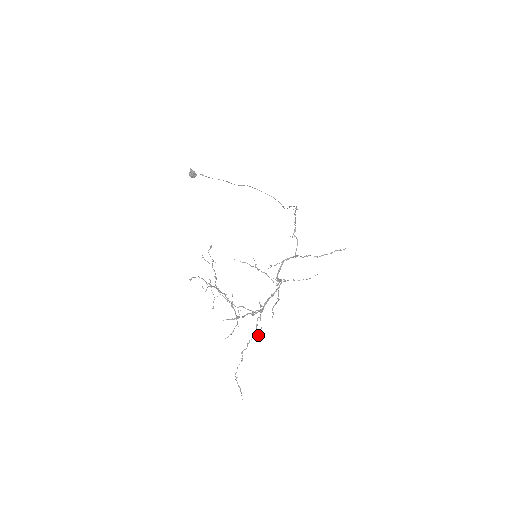
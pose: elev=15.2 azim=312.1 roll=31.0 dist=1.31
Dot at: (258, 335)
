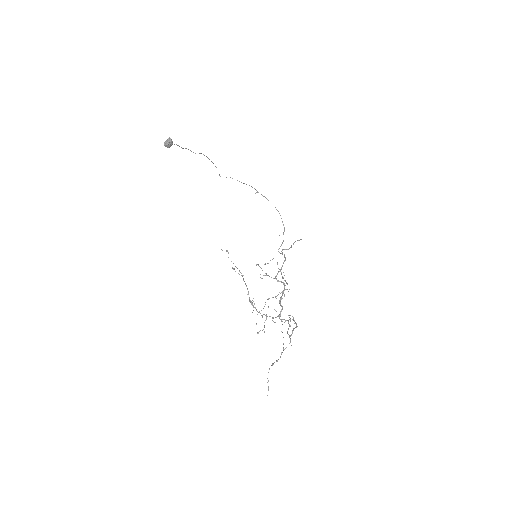
Dot at: occluded
